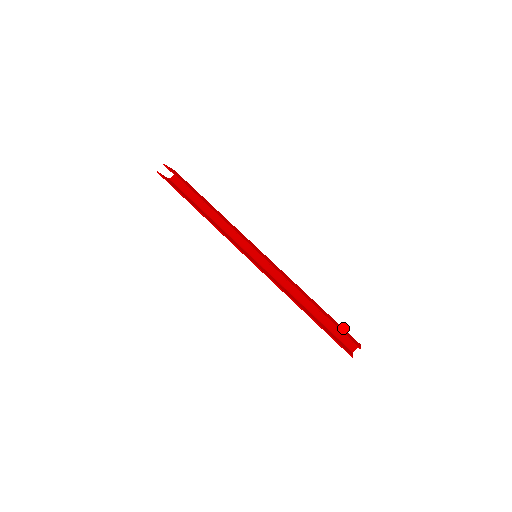
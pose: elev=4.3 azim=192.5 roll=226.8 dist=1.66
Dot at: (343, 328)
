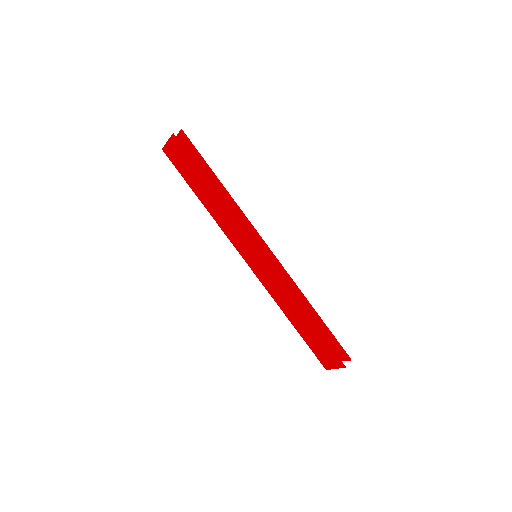
Dot at: occluded
